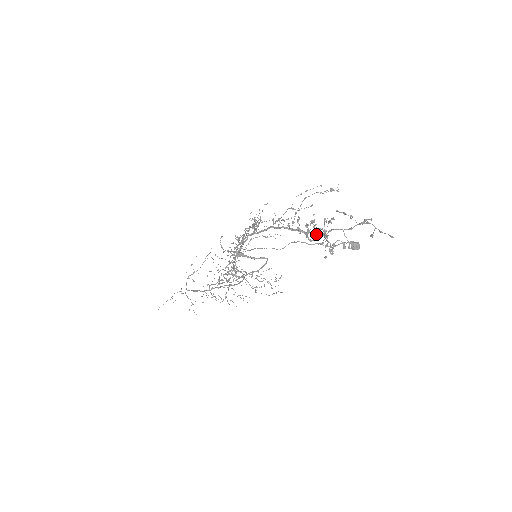
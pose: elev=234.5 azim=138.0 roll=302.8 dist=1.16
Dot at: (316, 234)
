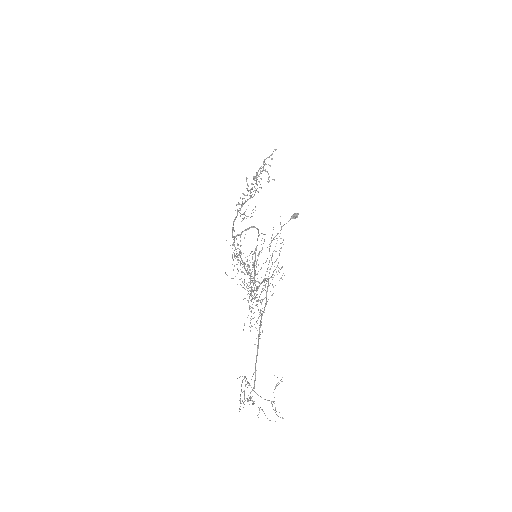
Dot at: (255, 183)
